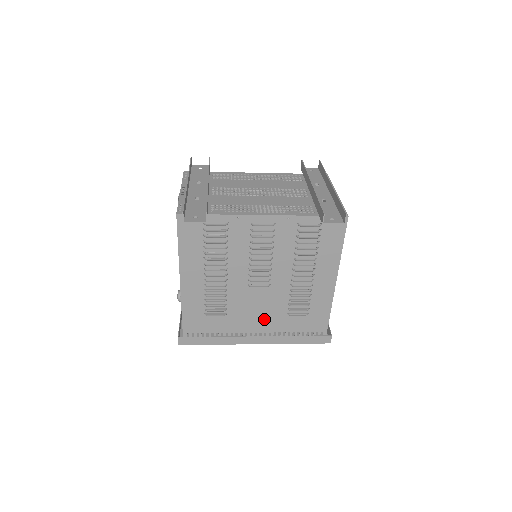
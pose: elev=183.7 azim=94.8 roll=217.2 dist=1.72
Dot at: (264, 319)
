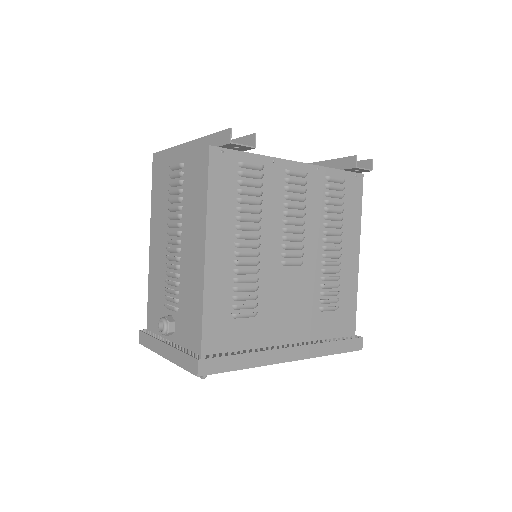
Dot at: (296, 319)
